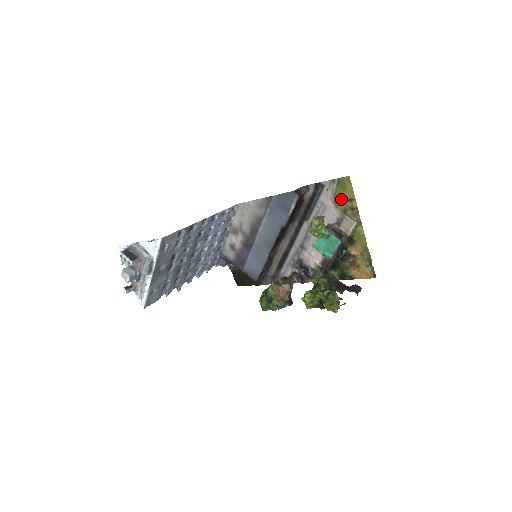
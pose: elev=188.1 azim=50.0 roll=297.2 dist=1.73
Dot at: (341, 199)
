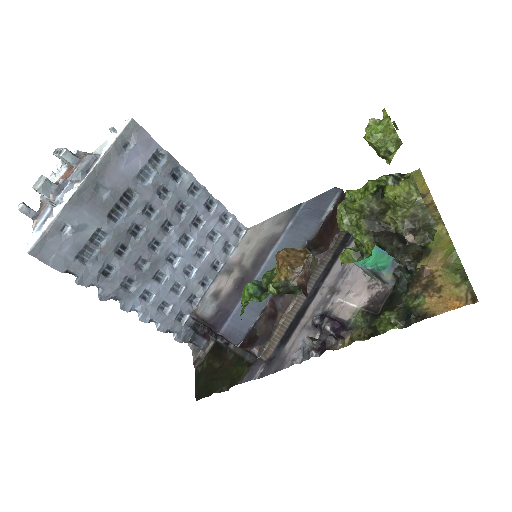
Dot at: occluded
